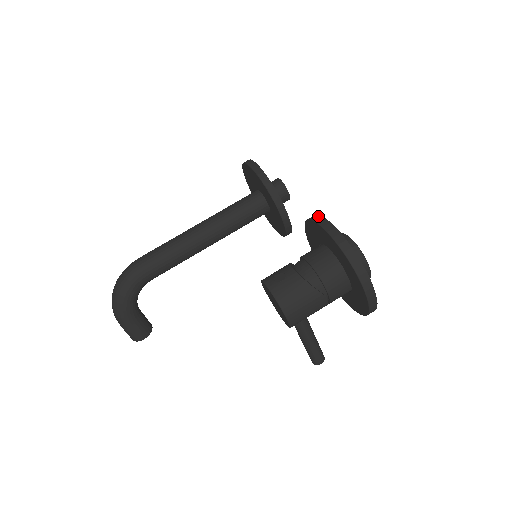
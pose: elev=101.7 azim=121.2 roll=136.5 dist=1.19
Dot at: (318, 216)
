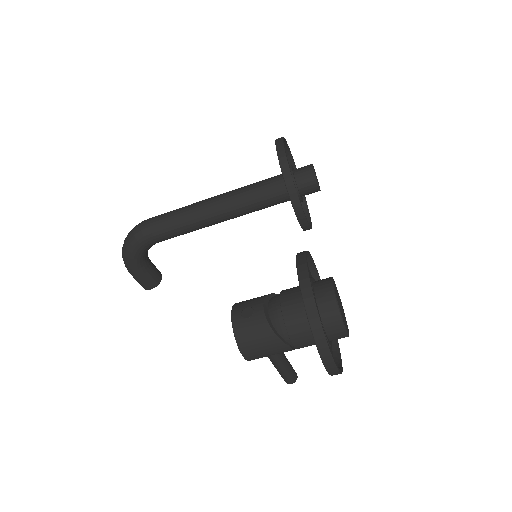
Dot at: (304, 260)
